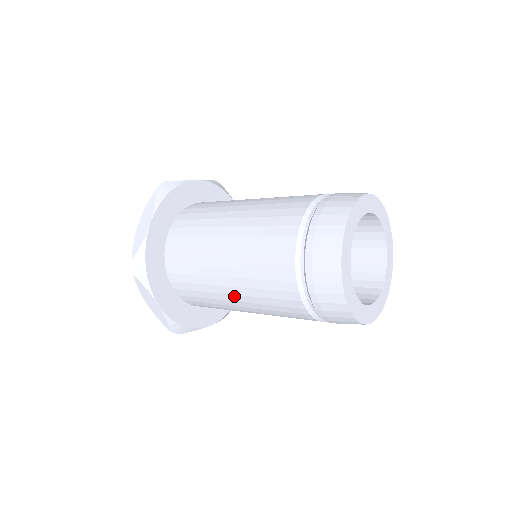
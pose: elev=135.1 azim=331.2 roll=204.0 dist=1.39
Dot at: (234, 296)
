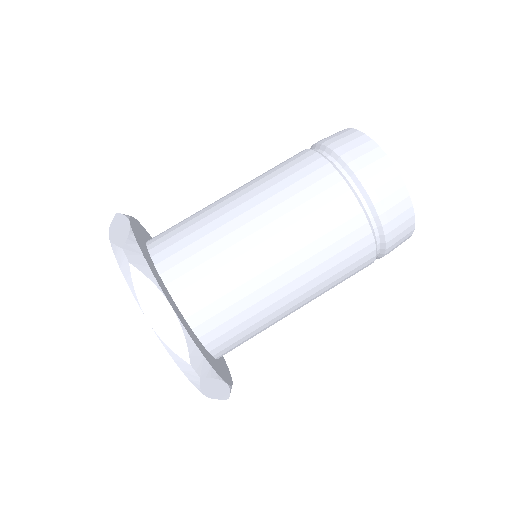
Dot at: (300, 303)
